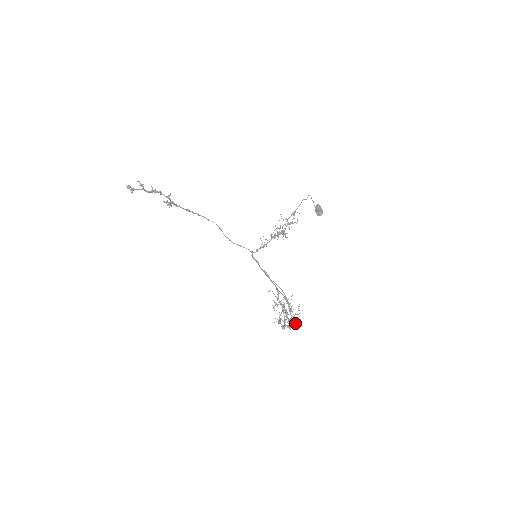
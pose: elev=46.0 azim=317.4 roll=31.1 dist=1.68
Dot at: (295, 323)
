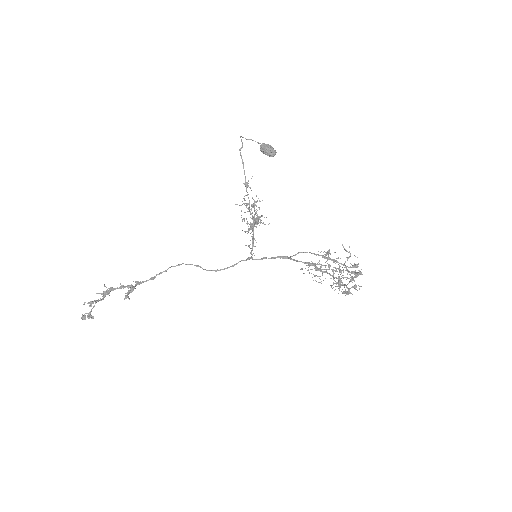
Dot at: occluded
